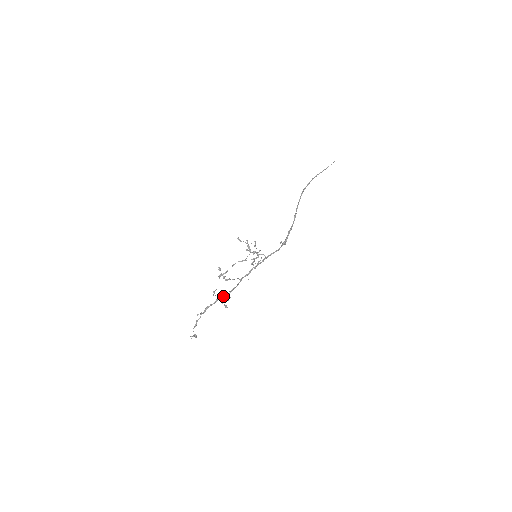
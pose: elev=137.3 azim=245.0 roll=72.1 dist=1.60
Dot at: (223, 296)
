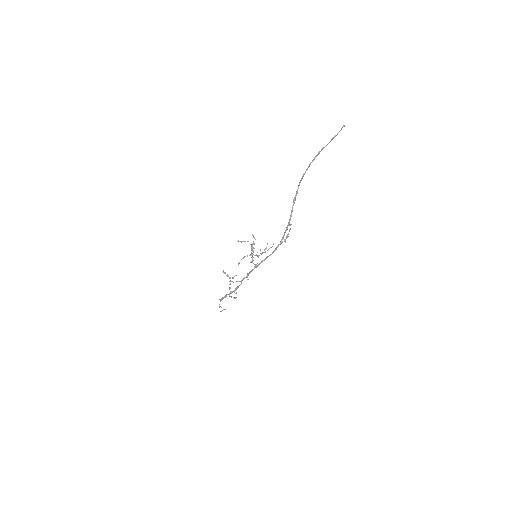
Dot at: (230, 293)
